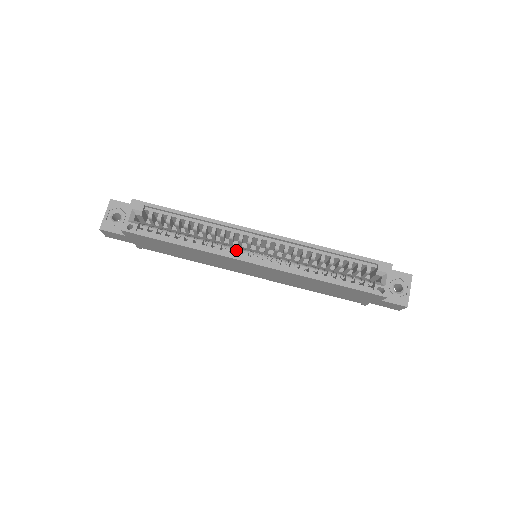
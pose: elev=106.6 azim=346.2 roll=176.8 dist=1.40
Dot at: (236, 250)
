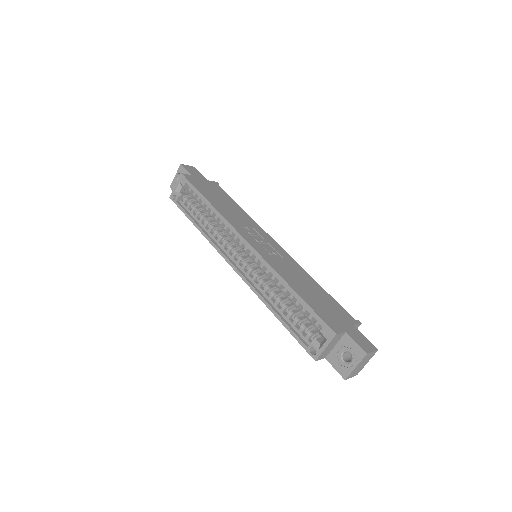
Dot at: (228, 248)
